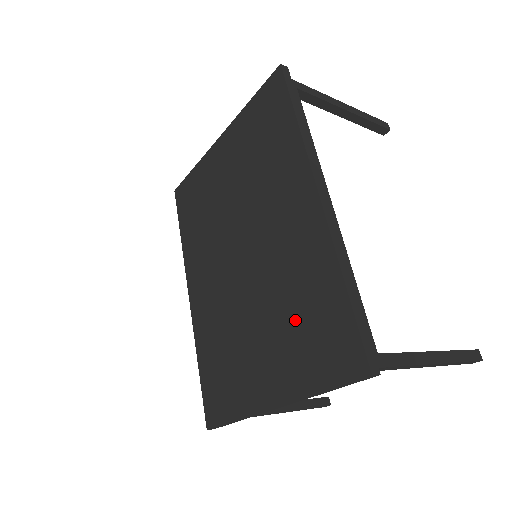
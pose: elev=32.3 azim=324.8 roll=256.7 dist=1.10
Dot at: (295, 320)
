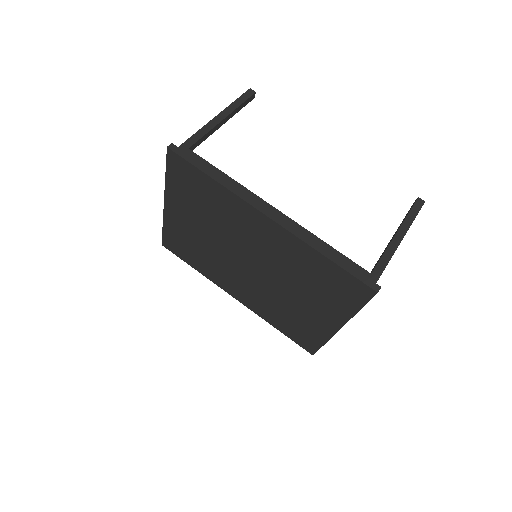
Dot at: (314, 285)
